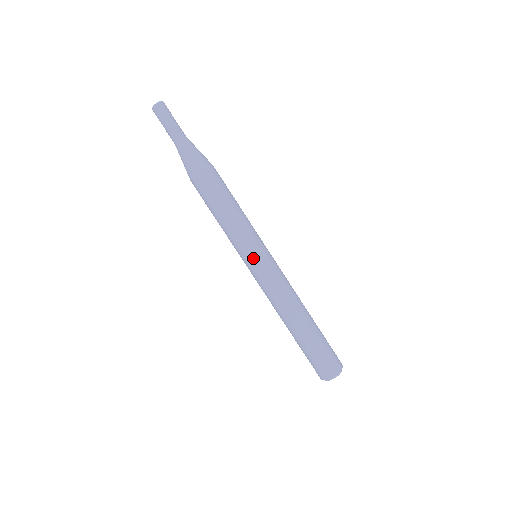
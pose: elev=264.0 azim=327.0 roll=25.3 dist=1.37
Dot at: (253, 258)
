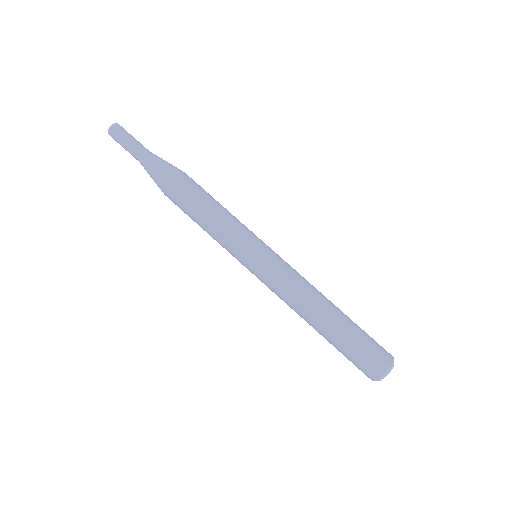
Dot at: (256, 252)
